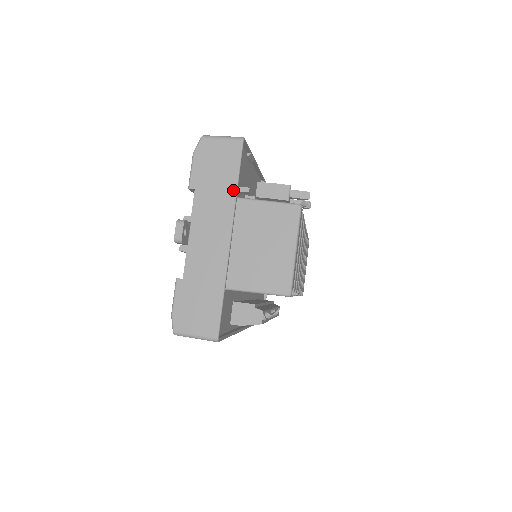
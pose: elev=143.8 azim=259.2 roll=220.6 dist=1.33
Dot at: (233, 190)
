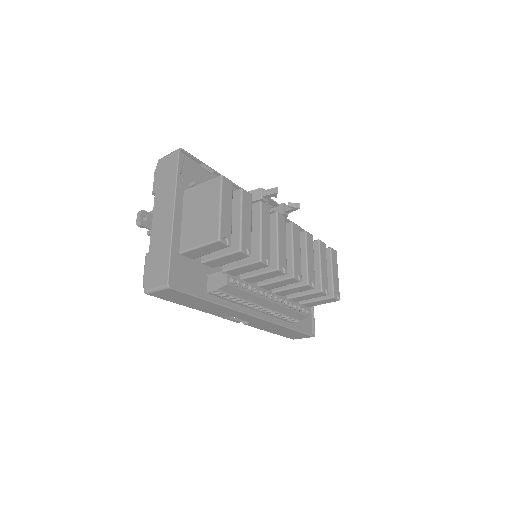
Dot at: (174, 182)
